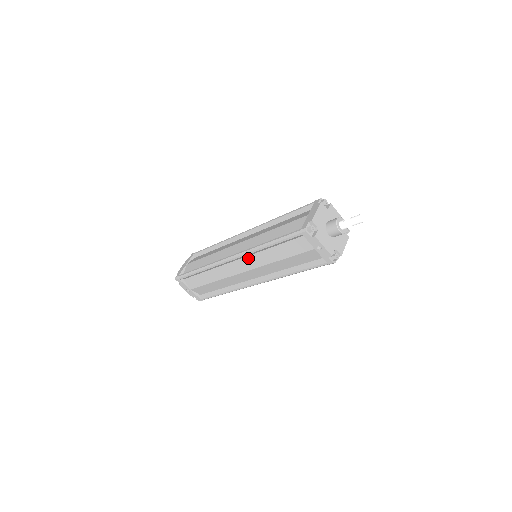
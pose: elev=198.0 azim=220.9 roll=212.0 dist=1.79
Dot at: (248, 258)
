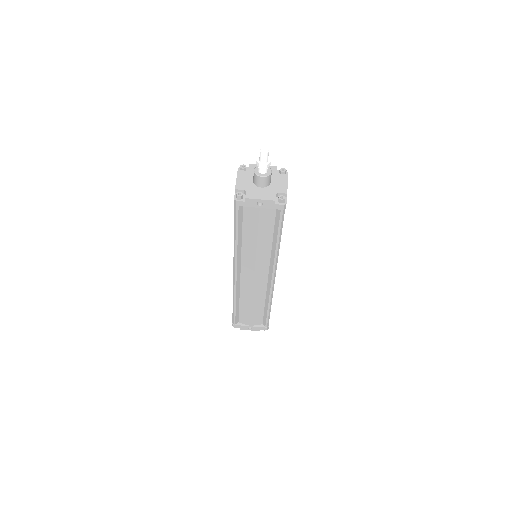
Dot at: (243, 262)
